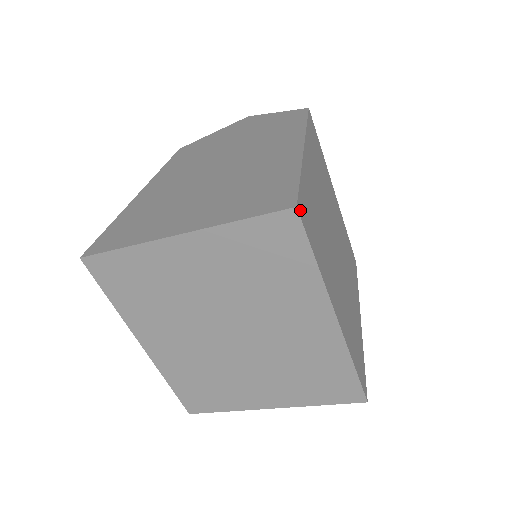
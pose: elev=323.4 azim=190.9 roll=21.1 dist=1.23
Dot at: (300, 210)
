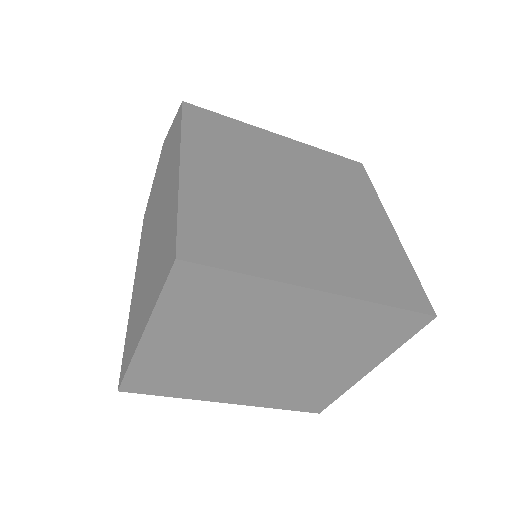
Dot at: (186, 253)
